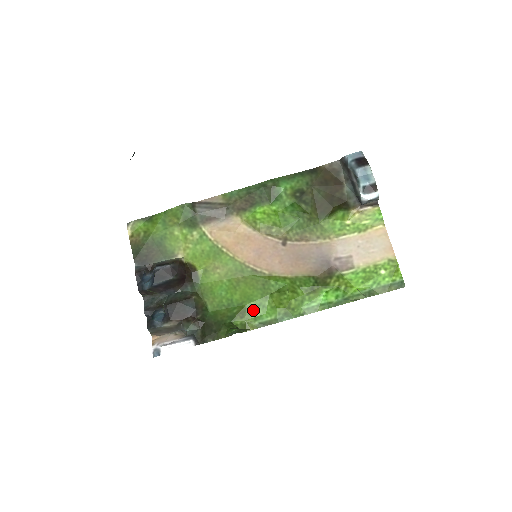
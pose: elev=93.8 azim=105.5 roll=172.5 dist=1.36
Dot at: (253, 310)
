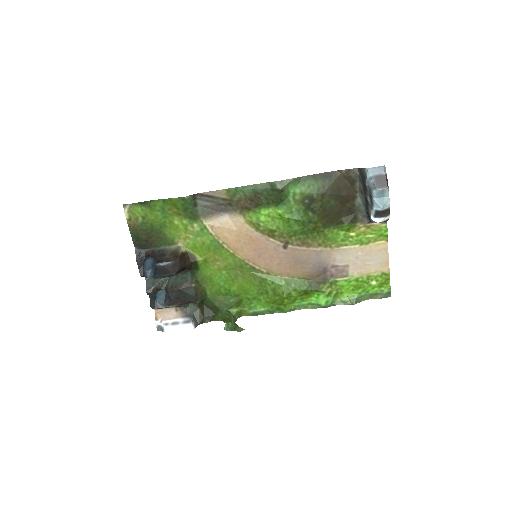
Dot at: (248, 301)
